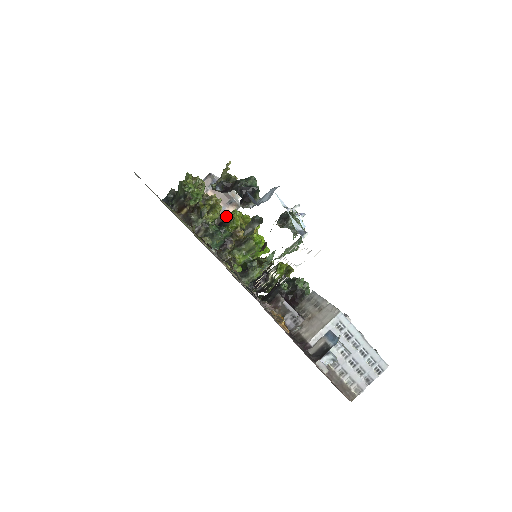
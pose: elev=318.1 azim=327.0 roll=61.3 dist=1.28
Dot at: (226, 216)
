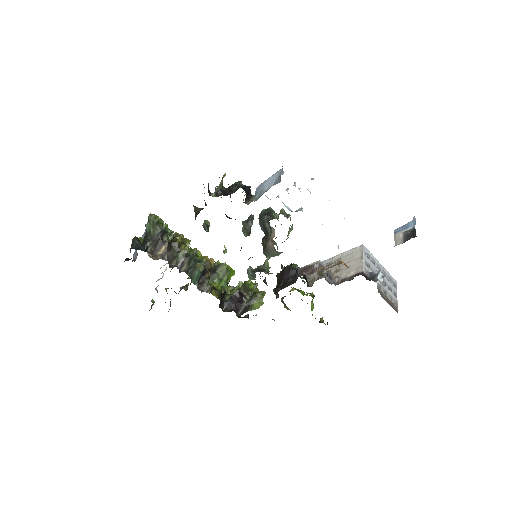
Dot at: occluded
